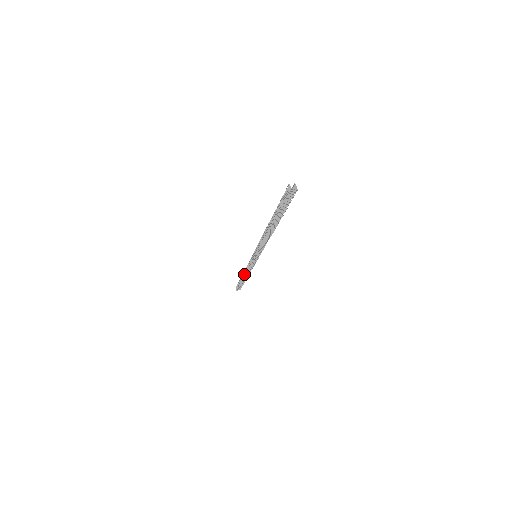
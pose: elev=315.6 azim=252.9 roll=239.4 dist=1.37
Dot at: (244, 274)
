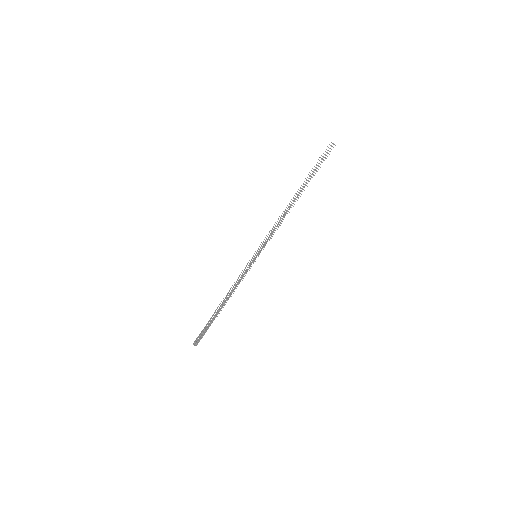
Dot at: (225, 298)
